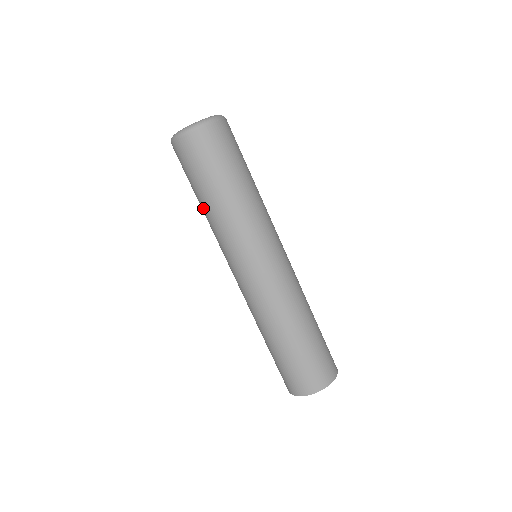
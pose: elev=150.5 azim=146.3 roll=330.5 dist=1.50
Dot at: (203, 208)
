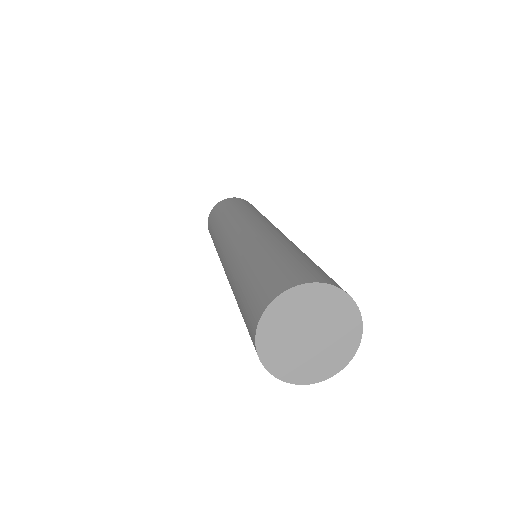
Dot at: occluded
